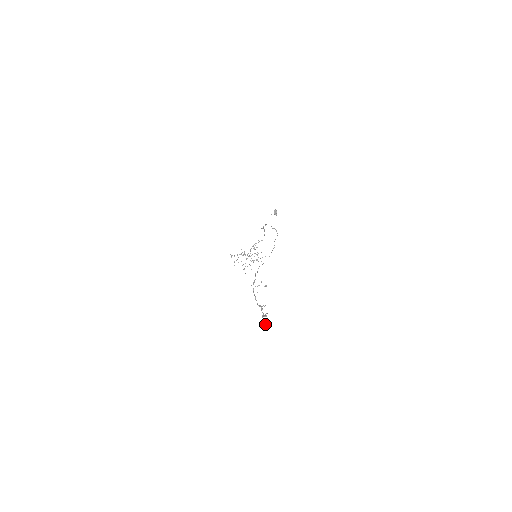
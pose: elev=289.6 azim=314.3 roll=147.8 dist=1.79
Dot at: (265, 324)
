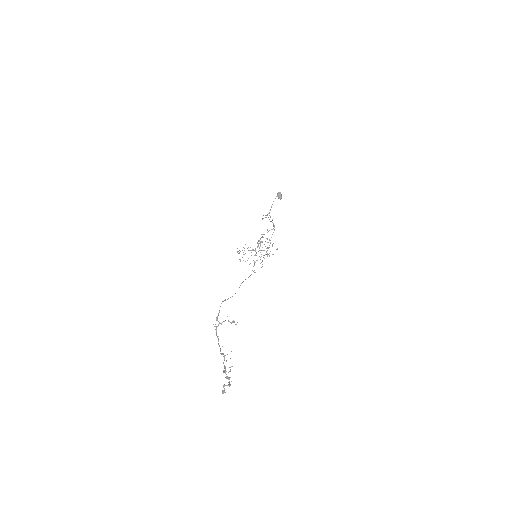
Dot at: (223, 387)
